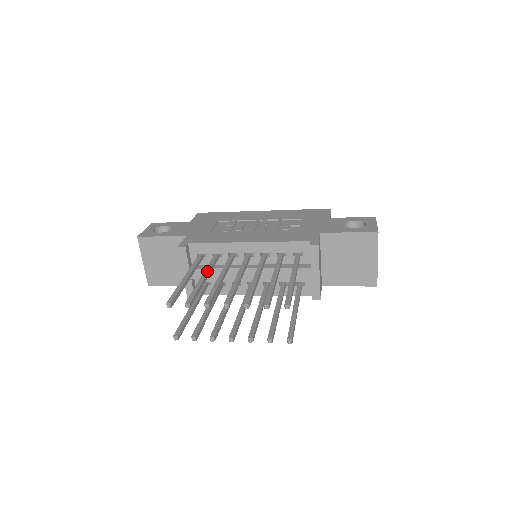
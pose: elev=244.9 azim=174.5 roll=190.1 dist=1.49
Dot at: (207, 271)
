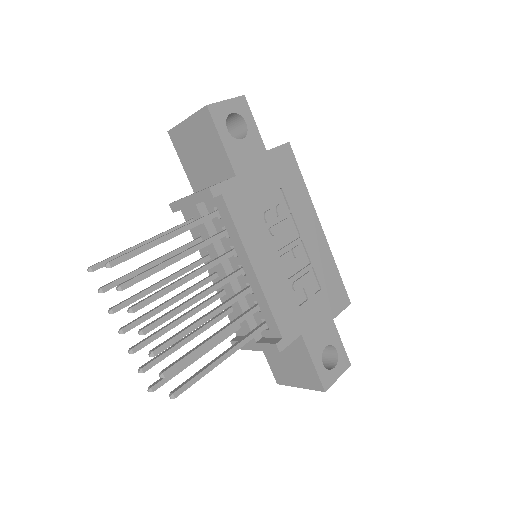
Dot at: (190, 253)
